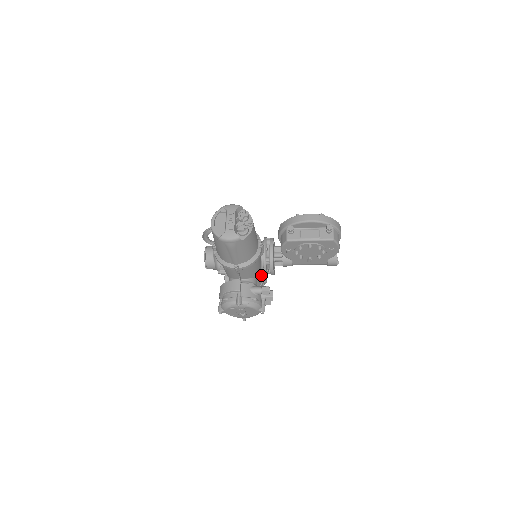
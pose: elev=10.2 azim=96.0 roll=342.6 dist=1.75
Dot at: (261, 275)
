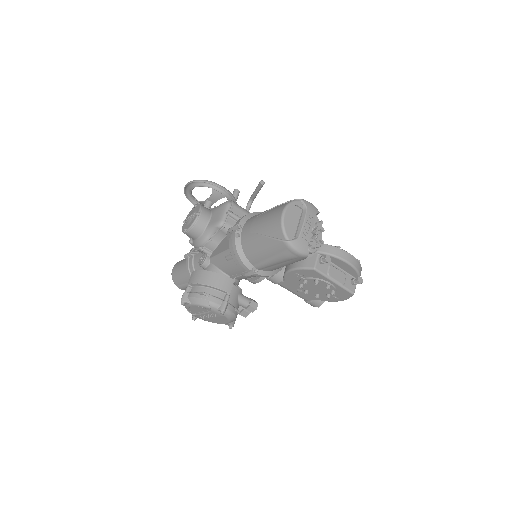
Dot at: occluded
